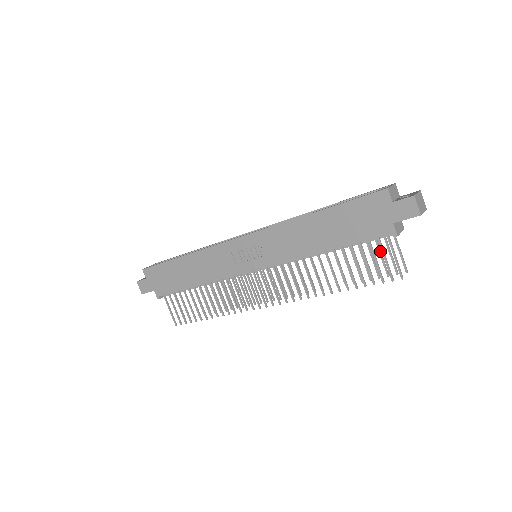
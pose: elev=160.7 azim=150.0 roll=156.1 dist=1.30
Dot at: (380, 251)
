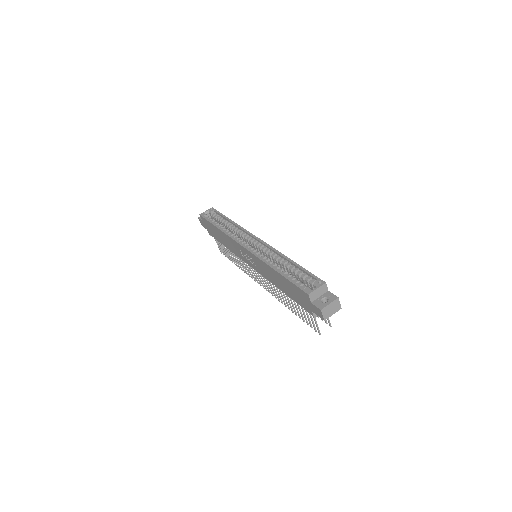
Dot at: occluded
